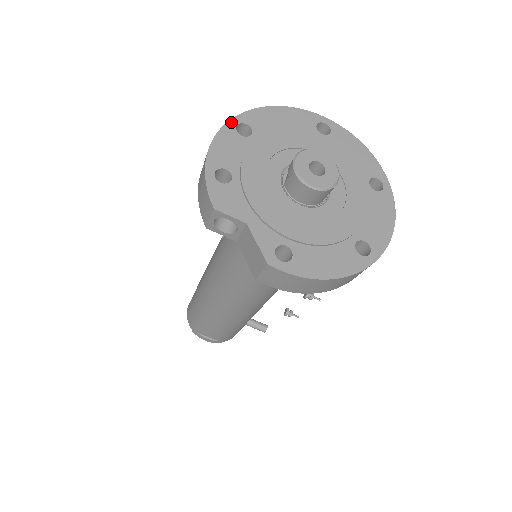
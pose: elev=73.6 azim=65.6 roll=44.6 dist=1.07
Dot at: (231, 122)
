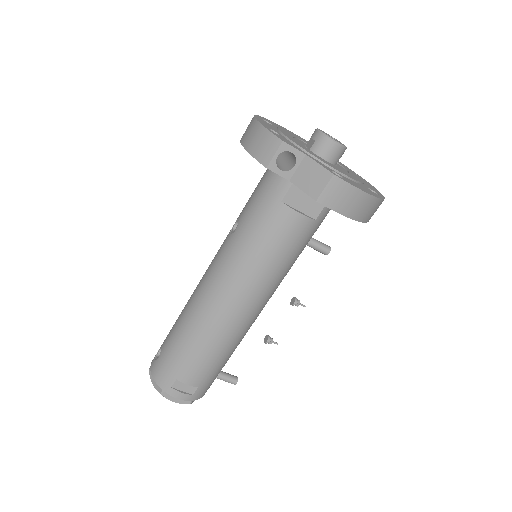
Dot at: (257, 116)
